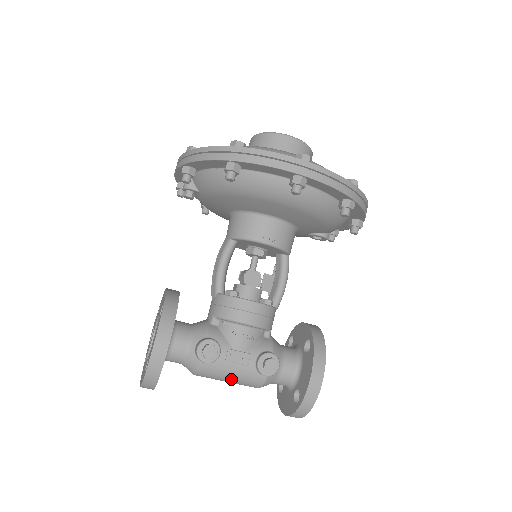
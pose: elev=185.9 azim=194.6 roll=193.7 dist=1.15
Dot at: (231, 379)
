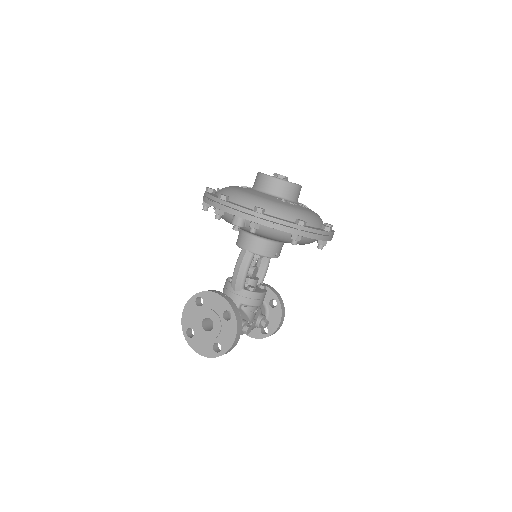
Dot at: occluded
